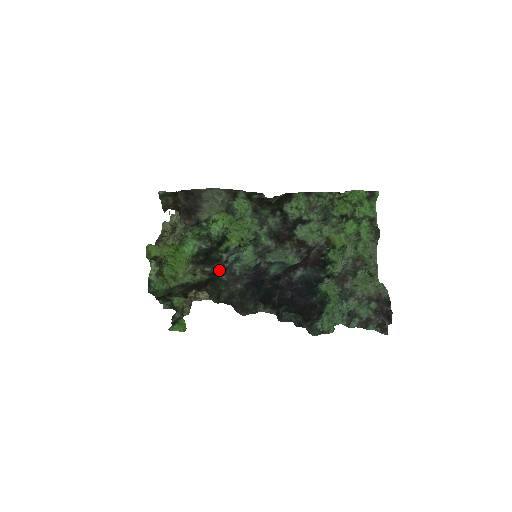
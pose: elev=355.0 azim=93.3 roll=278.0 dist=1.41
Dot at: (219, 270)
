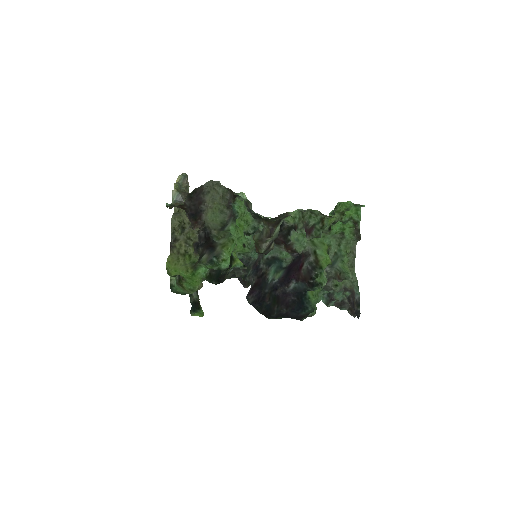
Dot at: occluded
